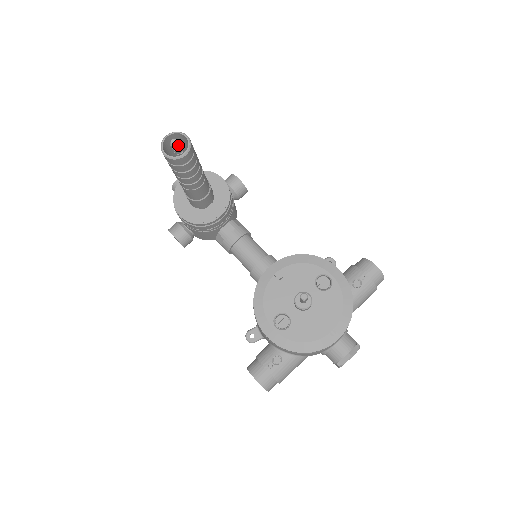
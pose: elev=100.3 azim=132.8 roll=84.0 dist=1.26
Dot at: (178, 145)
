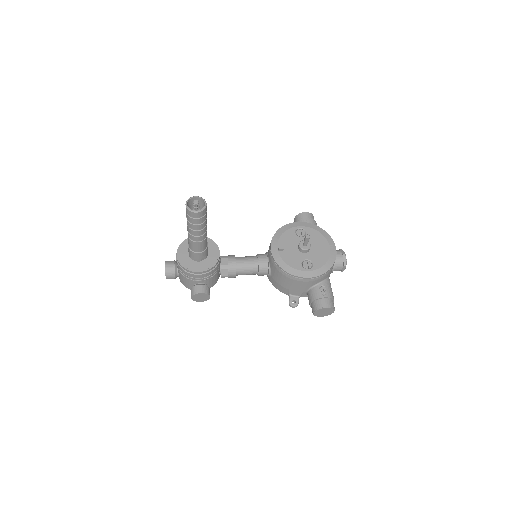
Dot at: (198, 202)
